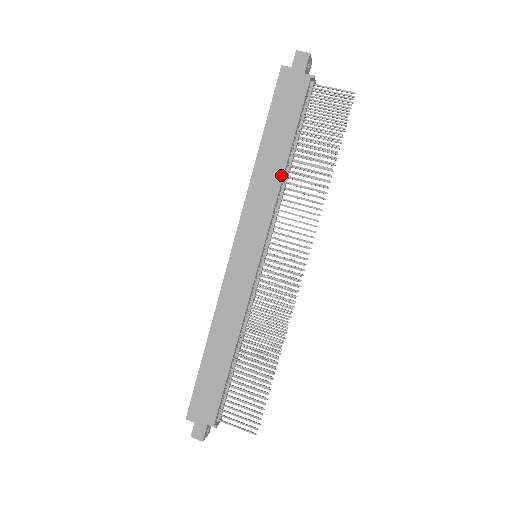
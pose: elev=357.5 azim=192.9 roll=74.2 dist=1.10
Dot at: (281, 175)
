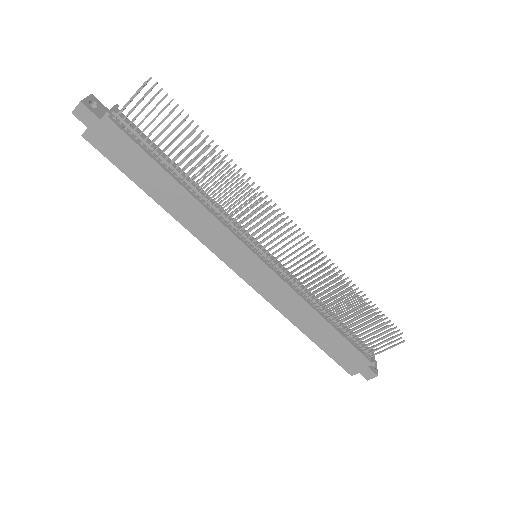
Dot at: (193, 200)
